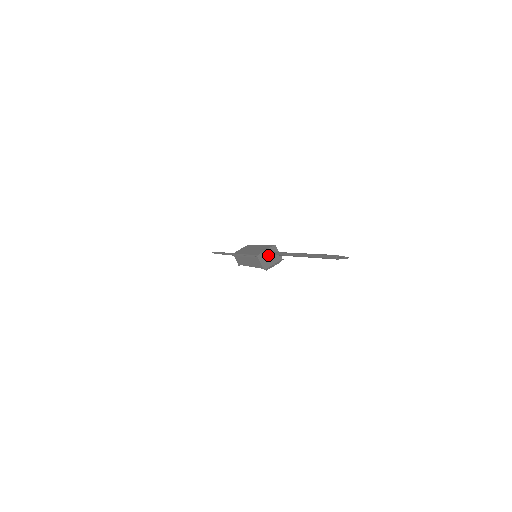
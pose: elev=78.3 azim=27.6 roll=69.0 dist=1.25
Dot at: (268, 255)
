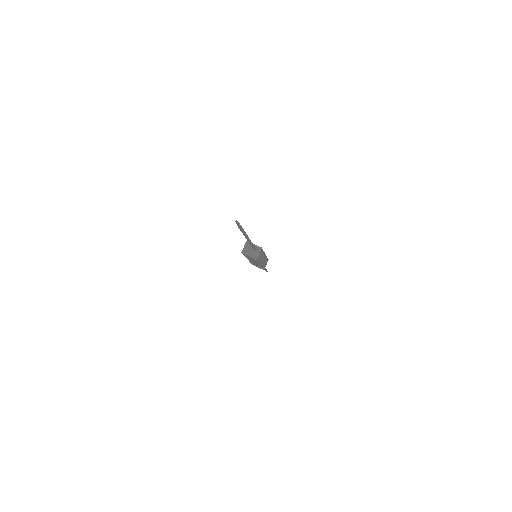
Dot at: (252, 248)
